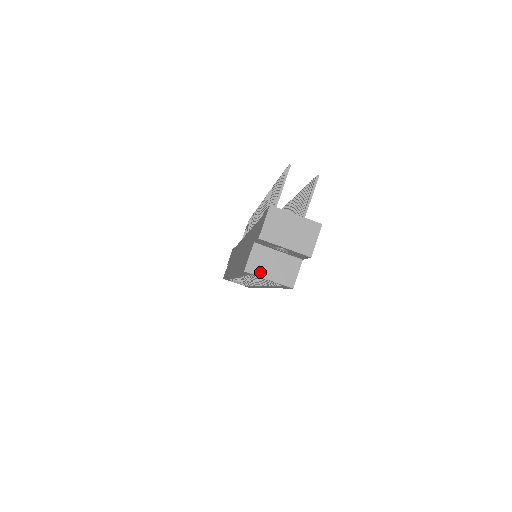
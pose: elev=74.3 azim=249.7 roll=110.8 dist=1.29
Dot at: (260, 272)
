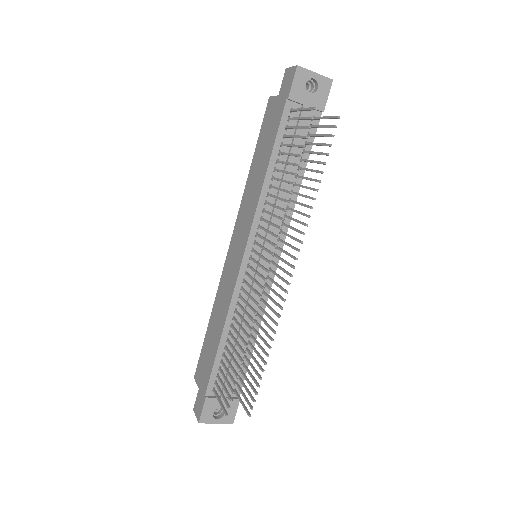
Dot at: occluded
